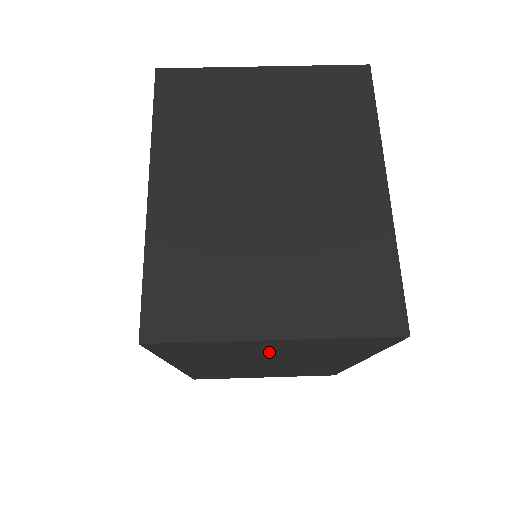
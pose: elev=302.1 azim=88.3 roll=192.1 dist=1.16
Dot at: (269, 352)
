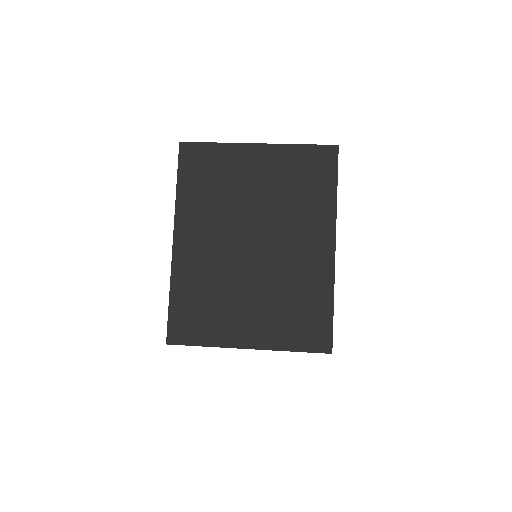
Dot at: occluded
